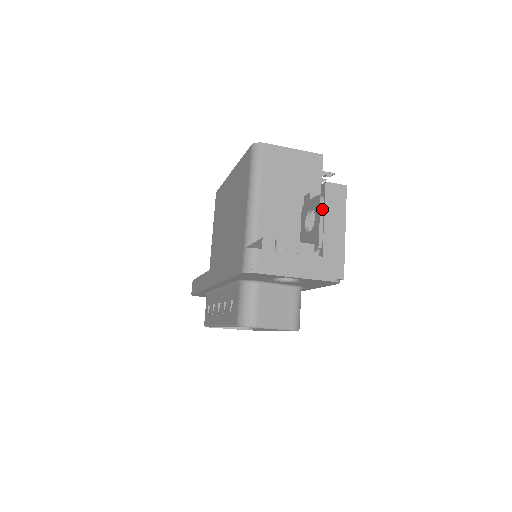
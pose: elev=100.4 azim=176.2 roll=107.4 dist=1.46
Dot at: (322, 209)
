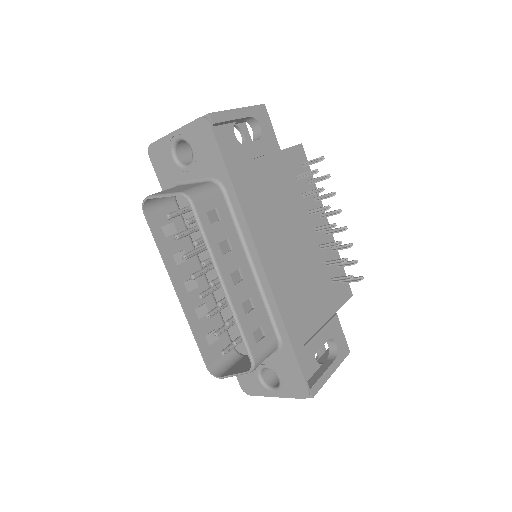
Dot at: occluded
